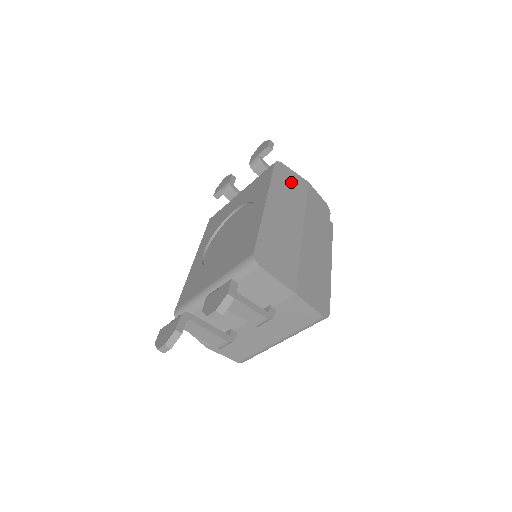
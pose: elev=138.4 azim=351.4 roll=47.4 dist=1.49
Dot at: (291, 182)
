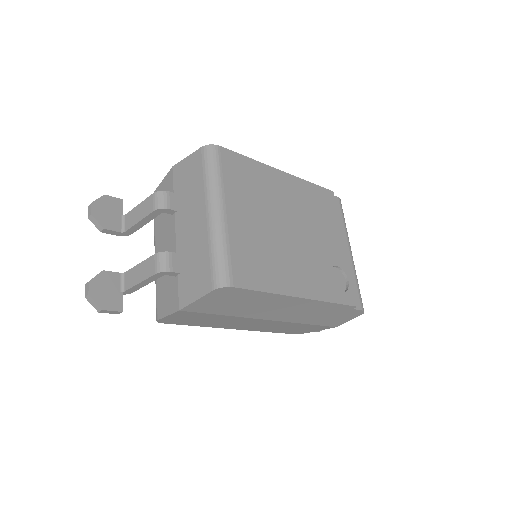
Dot at: occluded
